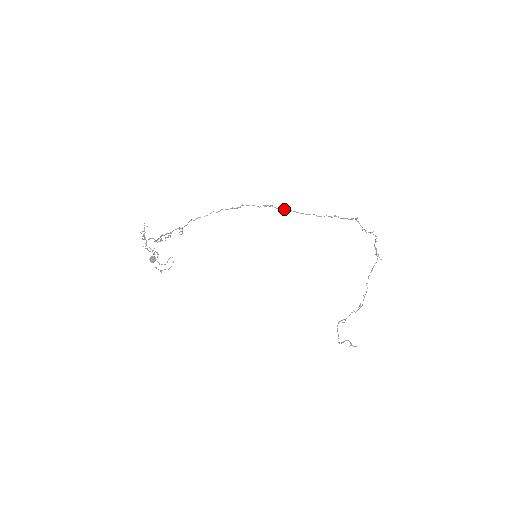
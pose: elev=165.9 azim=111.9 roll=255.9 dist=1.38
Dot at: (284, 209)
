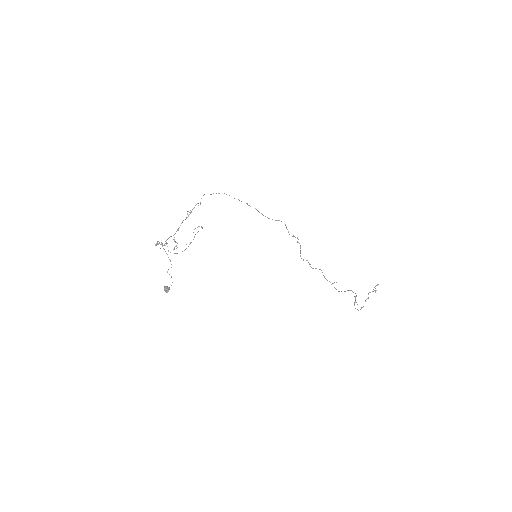
Dot at: occluded
